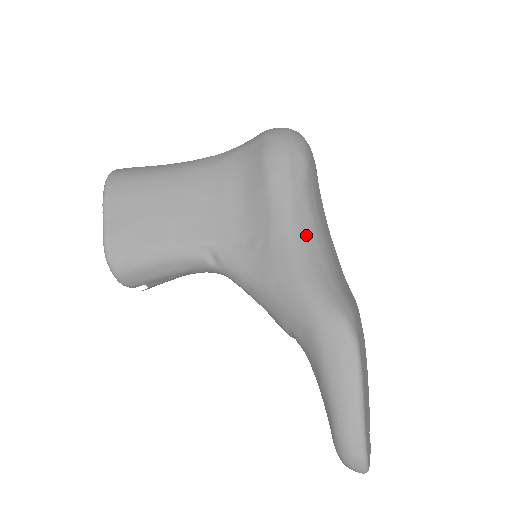
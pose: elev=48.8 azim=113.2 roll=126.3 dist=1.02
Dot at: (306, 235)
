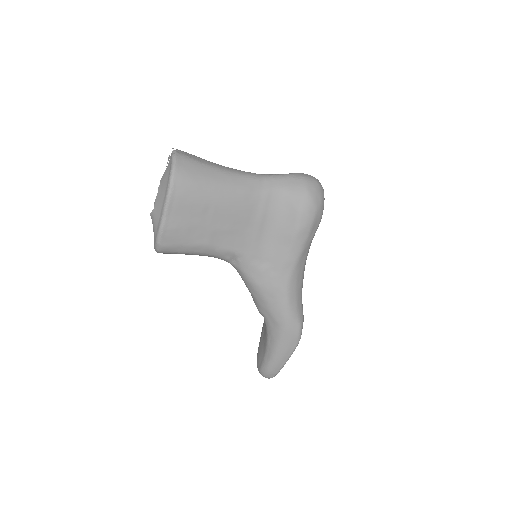
Dot at: (300, 273)
